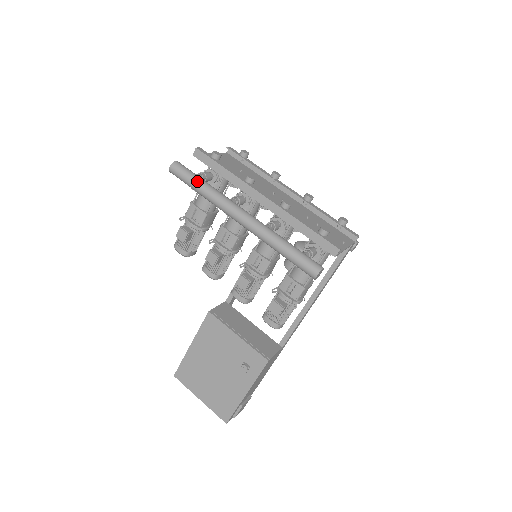
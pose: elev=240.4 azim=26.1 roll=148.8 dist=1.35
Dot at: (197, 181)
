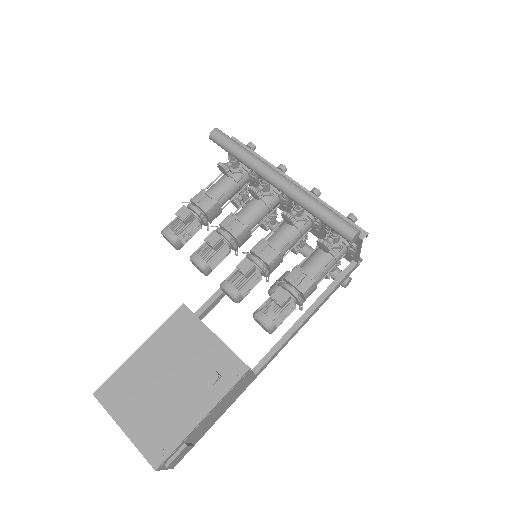
Dot at: (239, 144)
